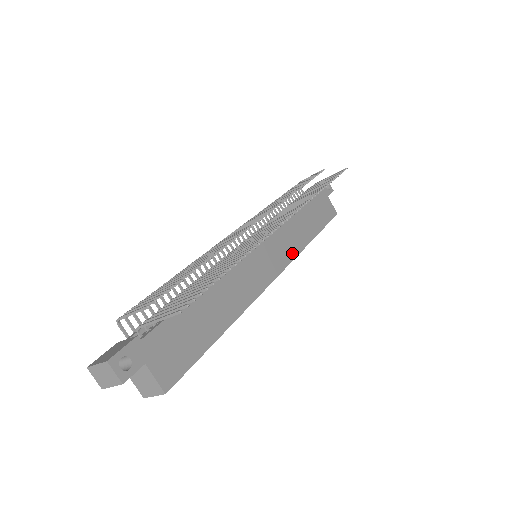
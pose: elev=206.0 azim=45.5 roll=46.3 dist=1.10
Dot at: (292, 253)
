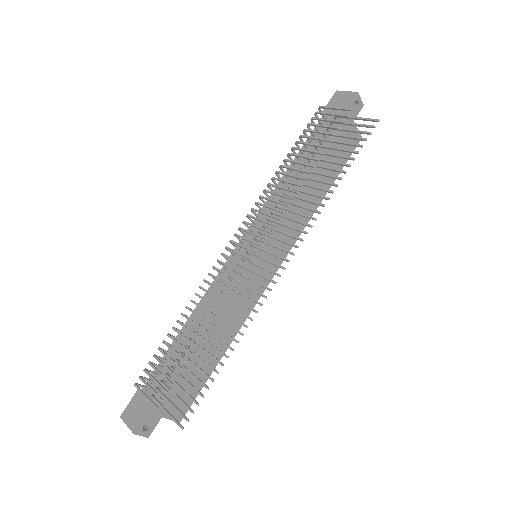
Dot at: (296, 234)
